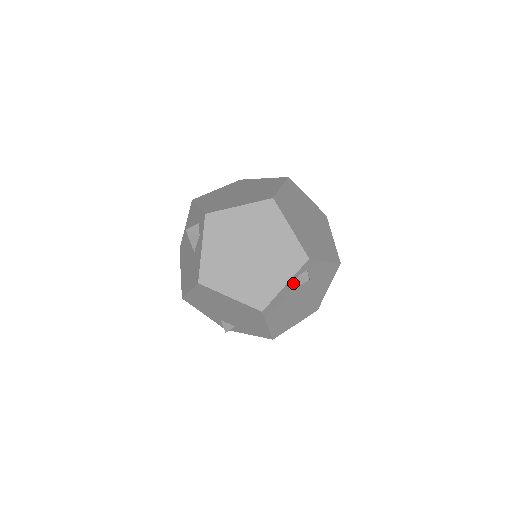
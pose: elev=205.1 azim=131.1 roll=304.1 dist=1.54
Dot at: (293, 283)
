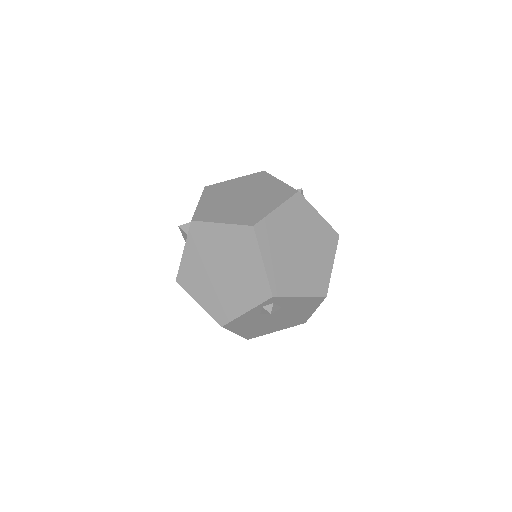
Dot at: (257, 310)
